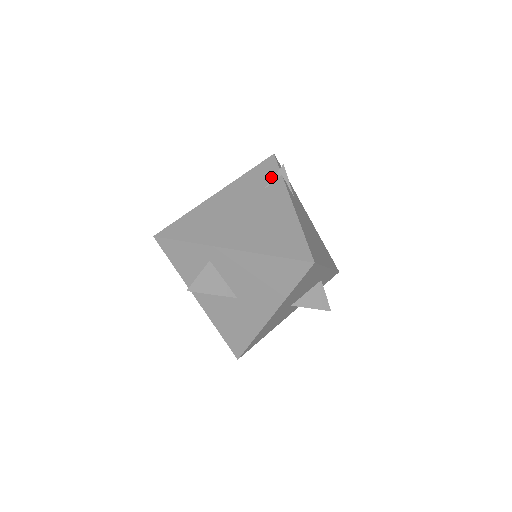
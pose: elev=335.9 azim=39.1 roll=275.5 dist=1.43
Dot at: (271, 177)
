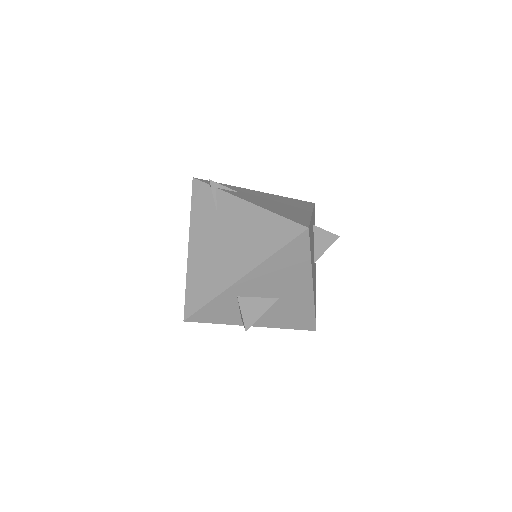
Dot at: (211, 197)
